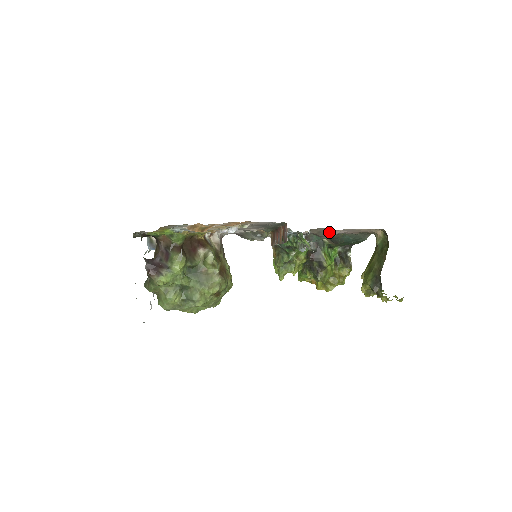
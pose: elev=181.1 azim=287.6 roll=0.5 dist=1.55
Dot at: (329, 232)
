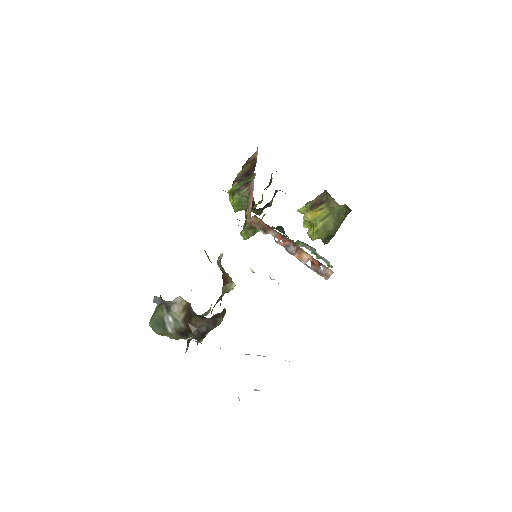
Dot at: occluded
